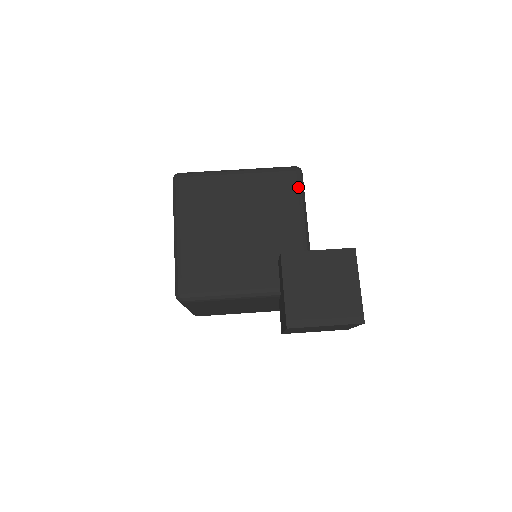
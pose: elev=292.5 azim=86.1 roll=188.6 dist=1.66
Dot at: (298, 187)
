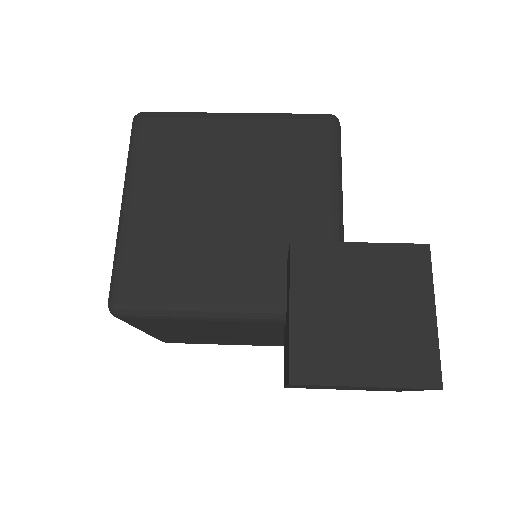
Dot at: (331, 145)
